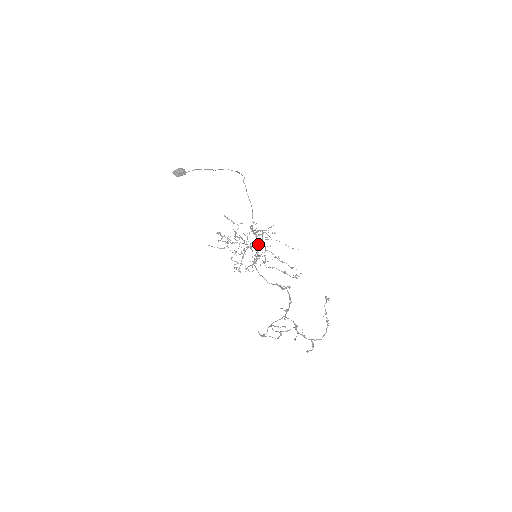
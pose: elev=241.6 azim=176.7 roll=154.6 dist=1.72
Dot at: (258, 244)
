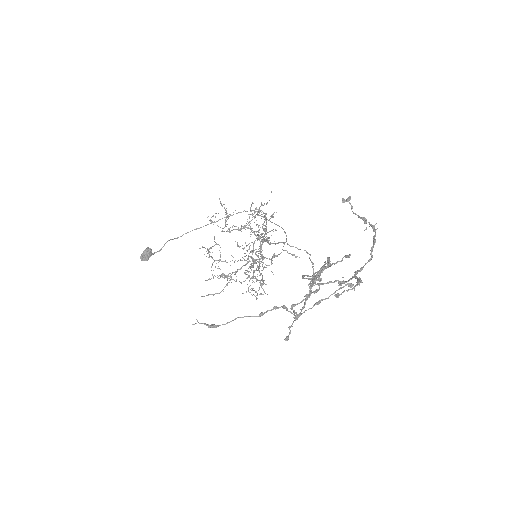
Dot at: occluded
